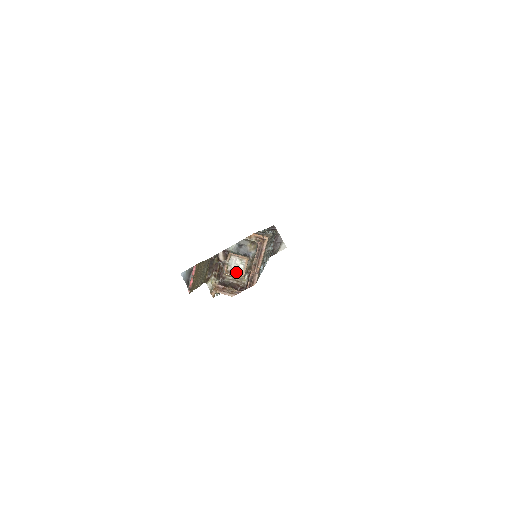
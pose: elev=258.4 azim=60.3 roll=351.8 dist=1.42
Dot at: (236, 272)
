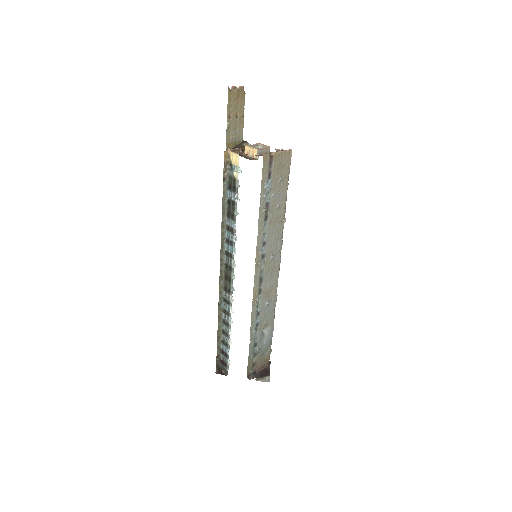
Dot at: (255, 148)
